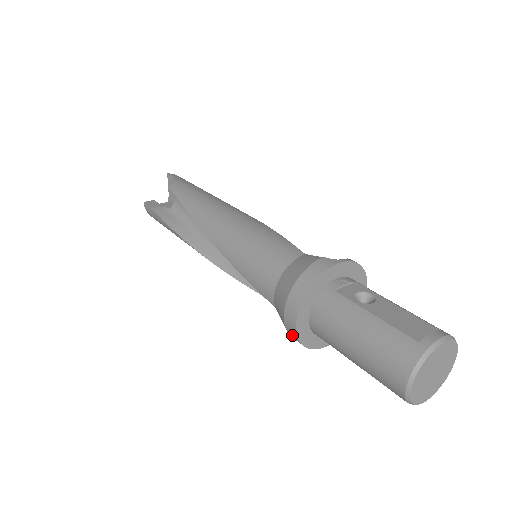
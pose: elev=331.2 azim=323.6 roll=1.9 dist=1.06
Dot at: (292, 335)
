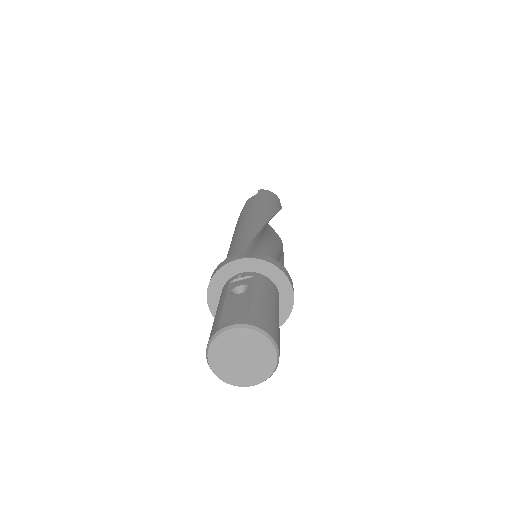
Dot at: occluded
